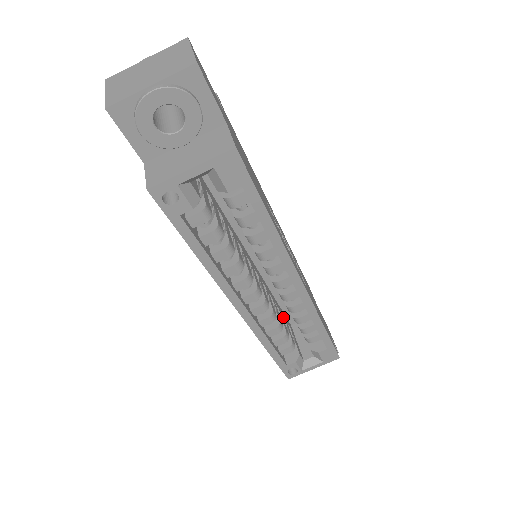
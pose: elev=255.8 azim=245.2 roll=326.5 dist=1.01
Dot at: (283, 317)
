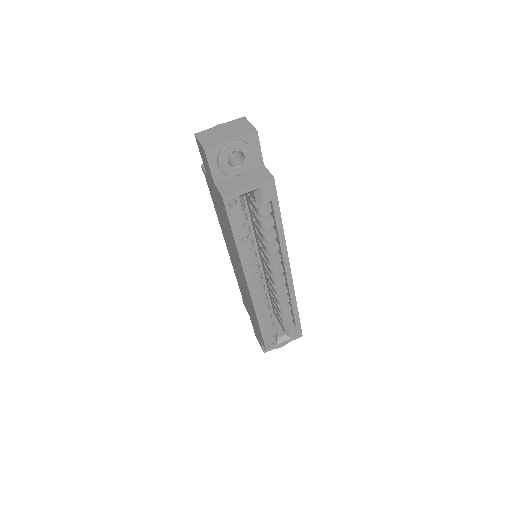
Dot at: occluded
